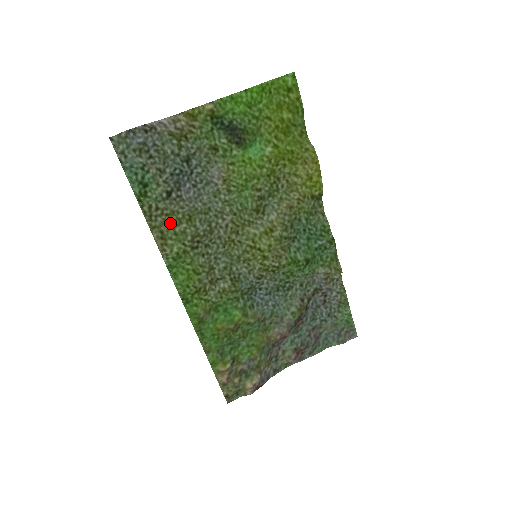
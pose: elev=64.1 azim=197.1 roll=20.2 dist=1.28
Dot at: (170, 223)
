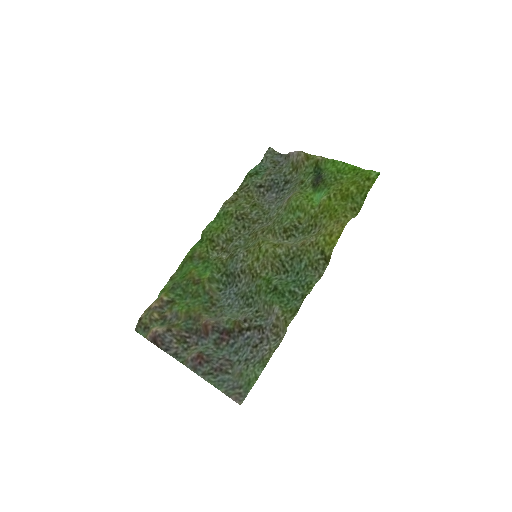
Dot at: (245, 200)
